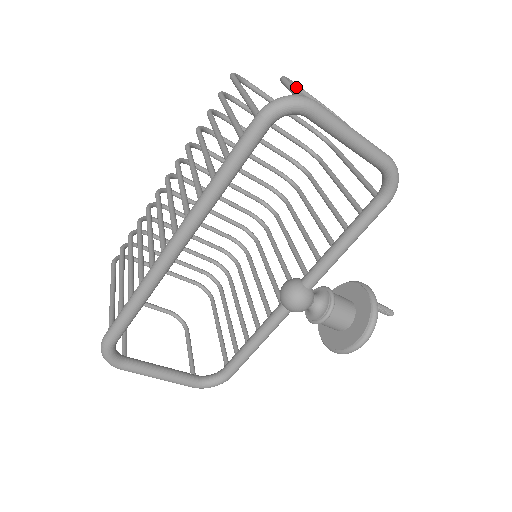
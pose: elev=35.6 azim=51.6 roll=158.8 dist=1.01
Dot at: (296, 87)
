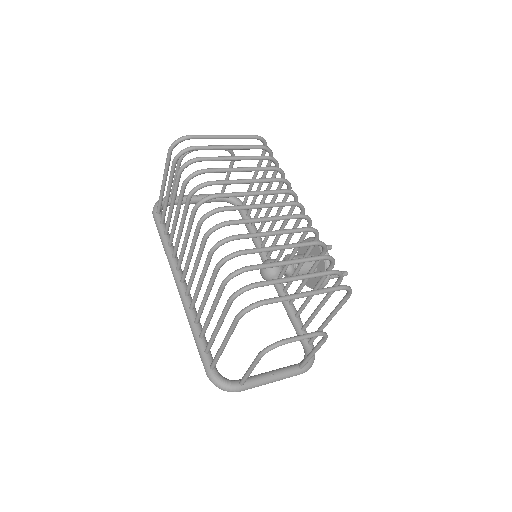
Dot at: (284, 343)
